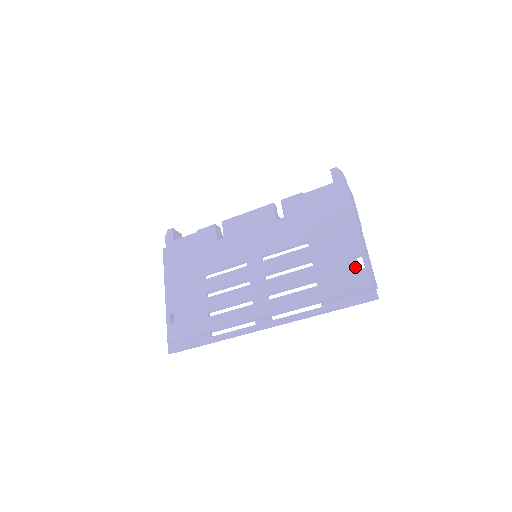
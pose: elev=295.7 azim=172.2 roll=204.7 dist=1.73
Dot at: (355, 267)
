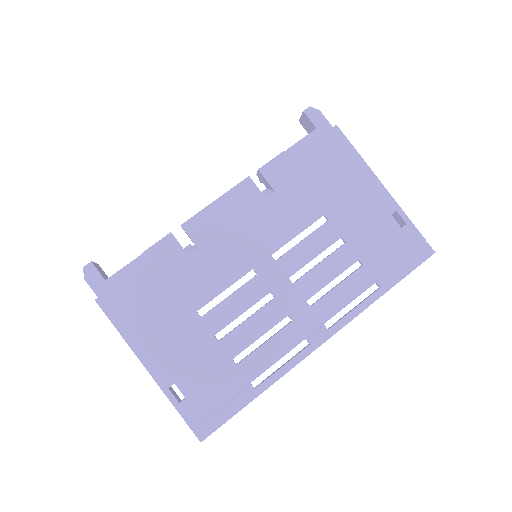
Dot at: (396, 227)
